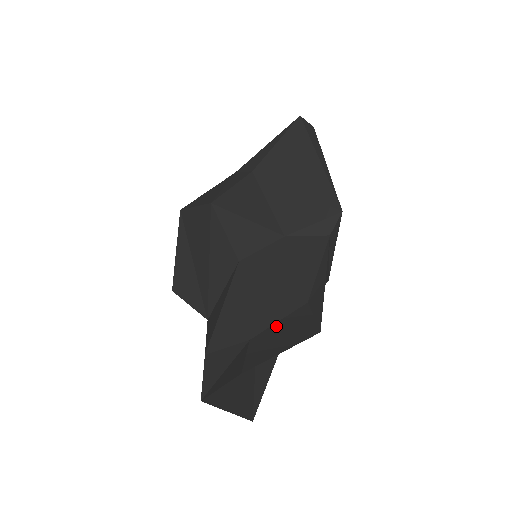
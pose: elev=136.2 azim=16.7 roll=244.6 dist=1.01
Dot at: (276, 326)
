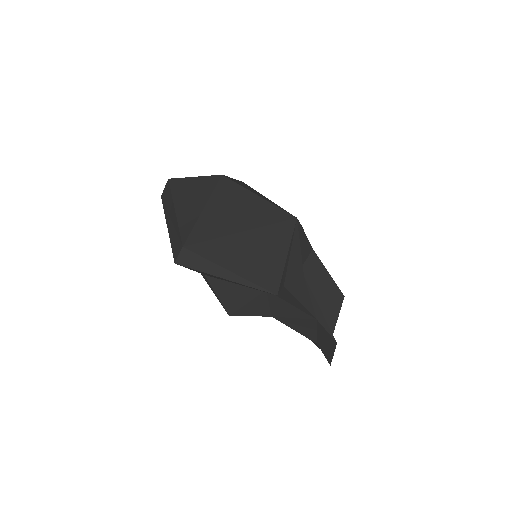
Dot at: (319, 337)
